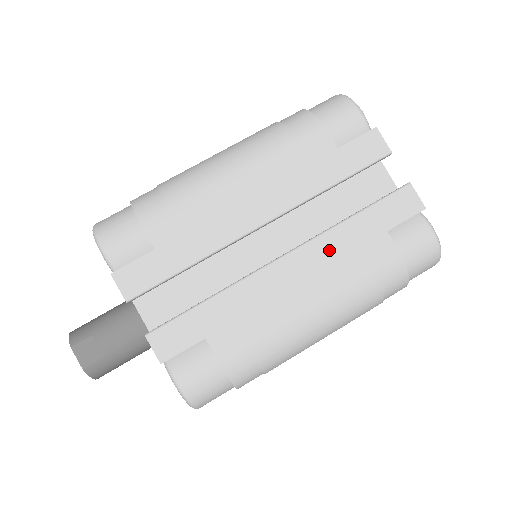
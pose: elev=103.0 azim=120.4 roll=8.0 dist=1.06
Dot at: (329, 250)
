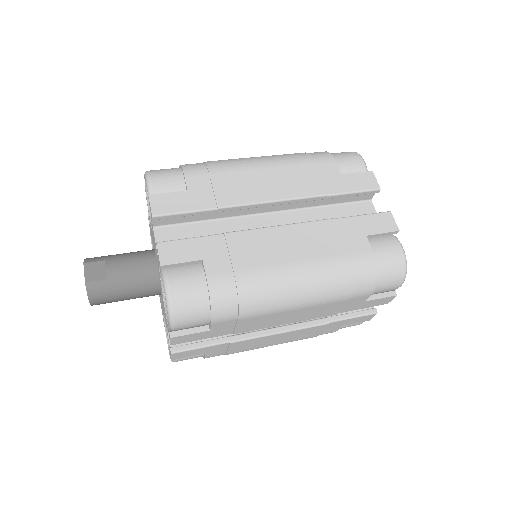
Dot at: (318, 233)
